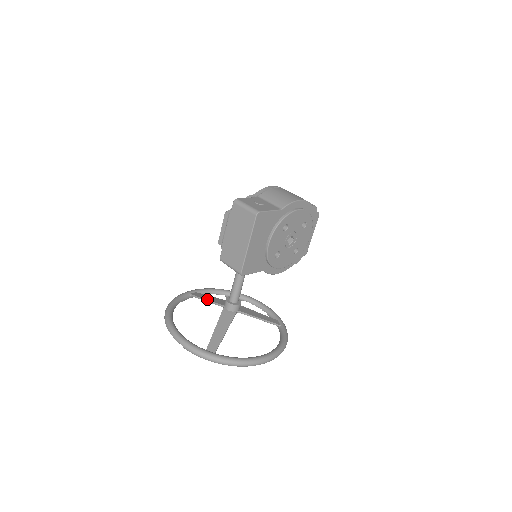
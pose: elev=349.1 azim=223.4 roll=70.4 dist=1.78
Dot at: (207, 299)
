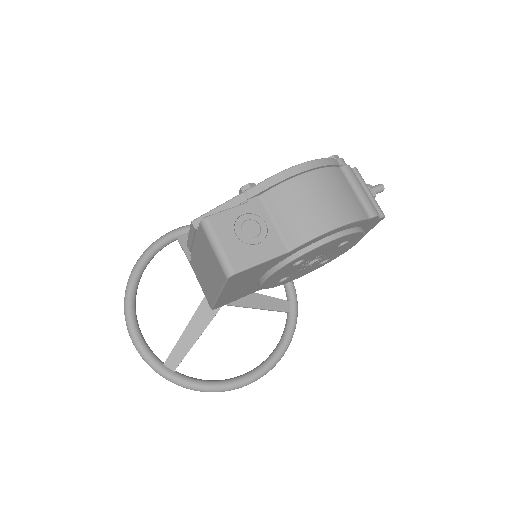
Dot at: occluded
